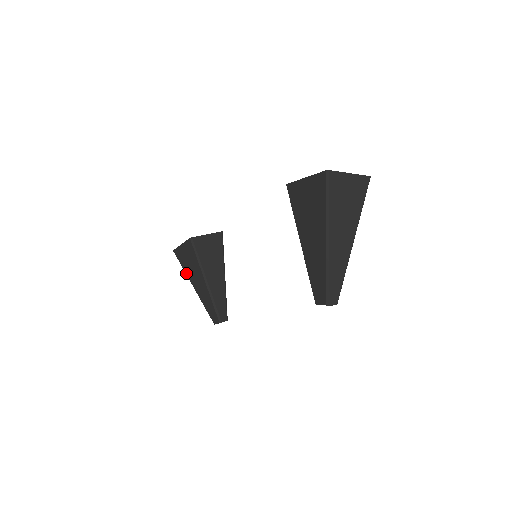
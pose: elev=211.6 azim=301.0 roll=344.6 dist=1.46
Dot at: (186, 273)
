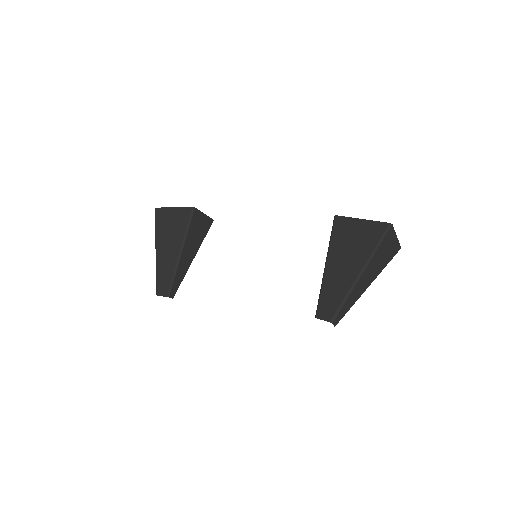
Dot at: (156, 235)
